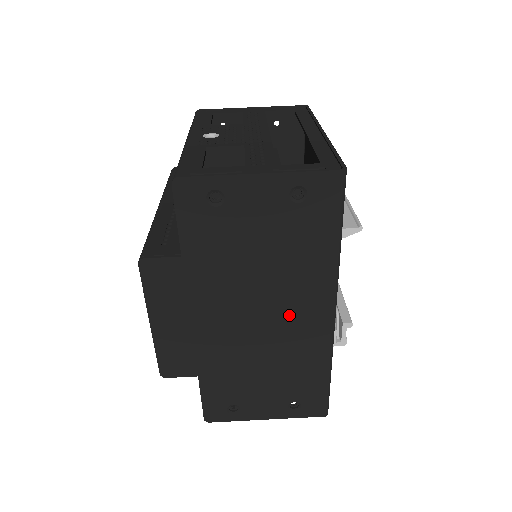
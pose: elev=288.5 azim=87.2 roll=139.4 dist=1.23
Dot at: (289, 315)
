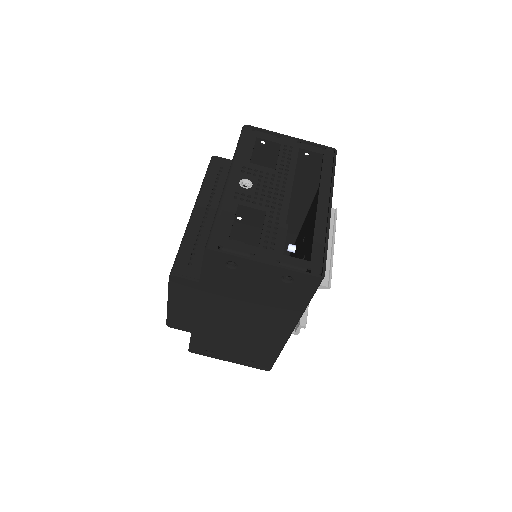
Dot at: (261, 325)
